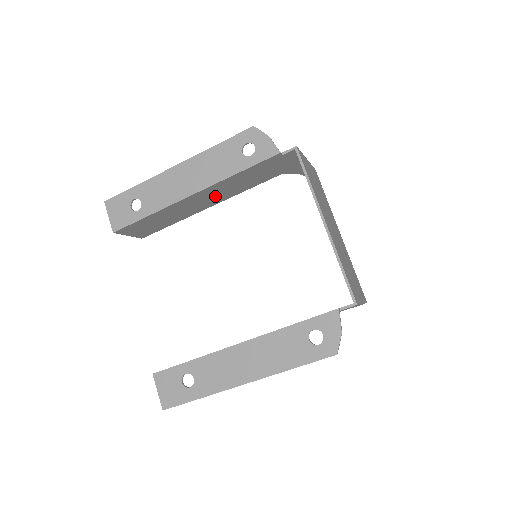
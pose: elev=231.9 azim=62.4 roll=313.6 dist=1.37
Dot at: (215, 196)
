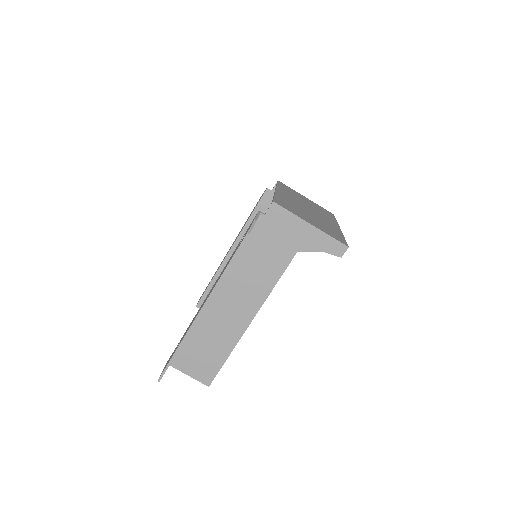
Dot at: occluded
